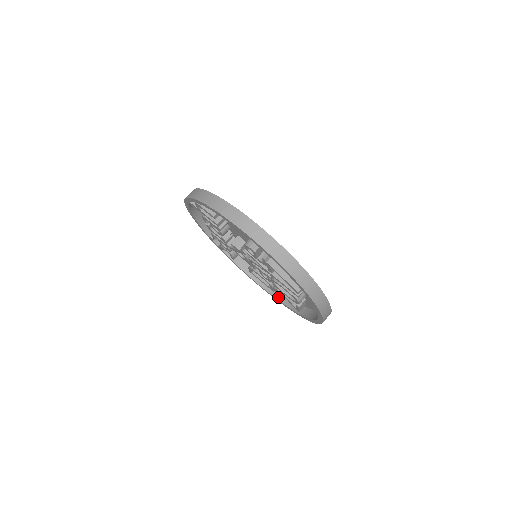
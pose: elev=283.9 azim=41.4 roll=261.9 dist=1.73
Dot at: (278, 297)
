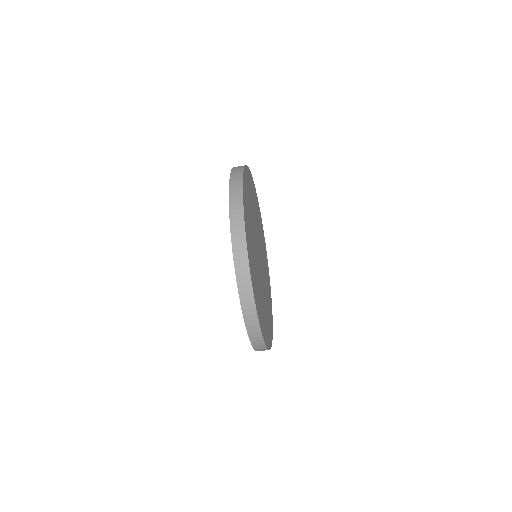
Dot at: occluded
